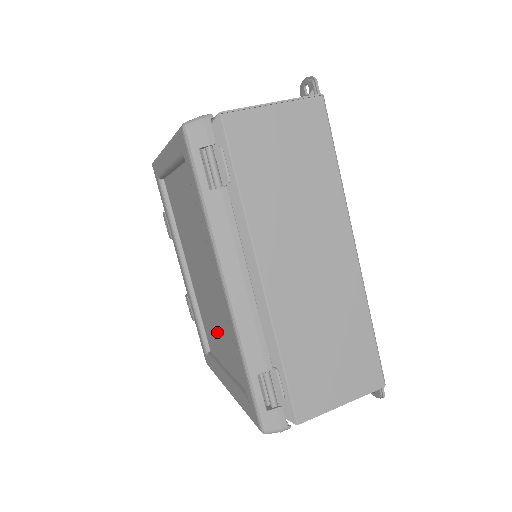
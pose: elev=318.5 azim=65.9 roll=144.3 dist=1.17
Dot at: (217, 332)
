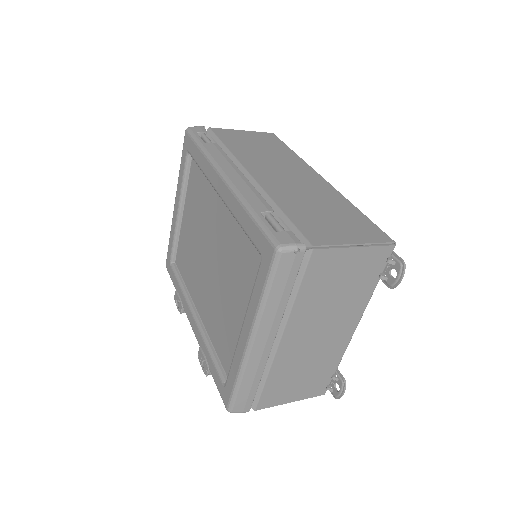
Dot at: (228, 301)
